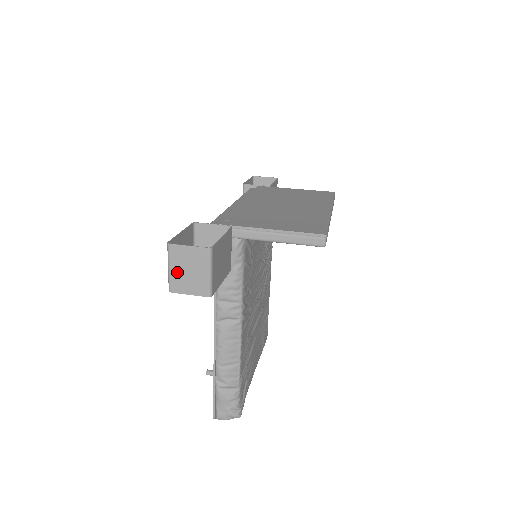
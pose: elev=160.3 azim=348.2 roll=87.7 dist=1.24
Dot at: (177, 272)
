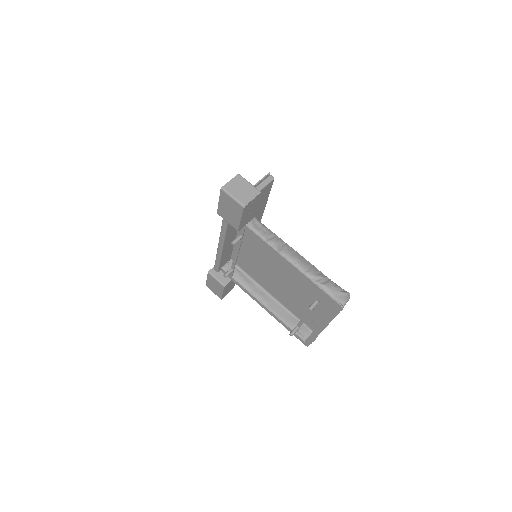
Dot at: (238, 195)
